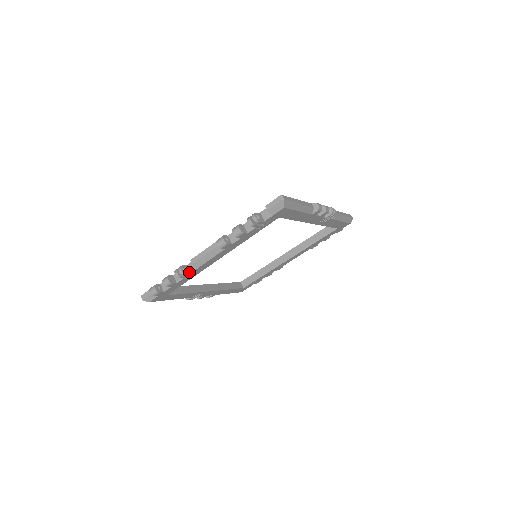
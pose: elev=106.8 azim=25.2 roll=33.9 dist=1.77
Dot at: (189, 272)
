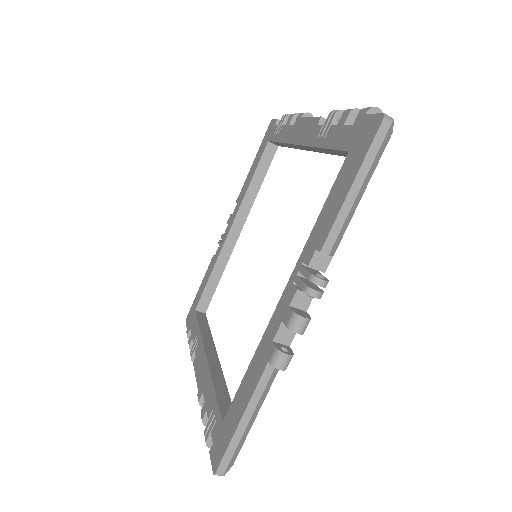
Dot at: occluded
